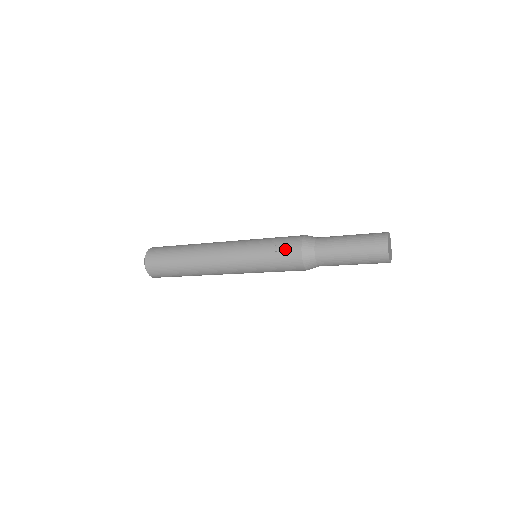
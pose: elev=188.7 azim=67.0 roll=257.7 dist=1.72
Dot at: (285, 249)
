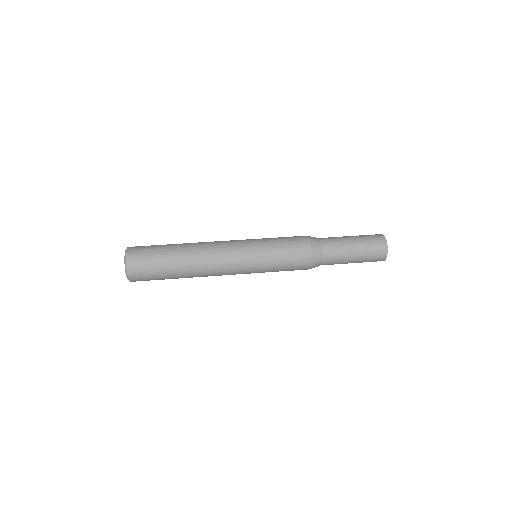
Dot at: occluded
